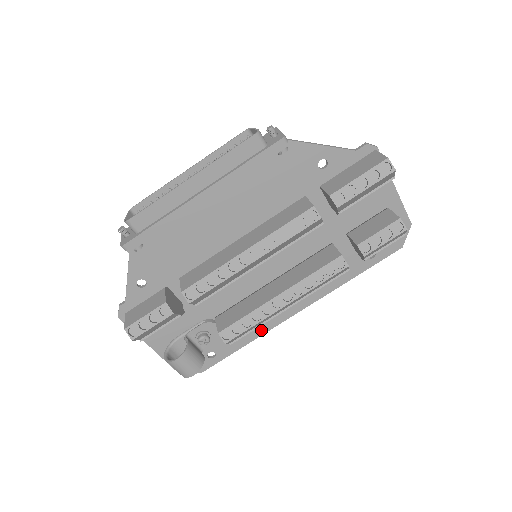
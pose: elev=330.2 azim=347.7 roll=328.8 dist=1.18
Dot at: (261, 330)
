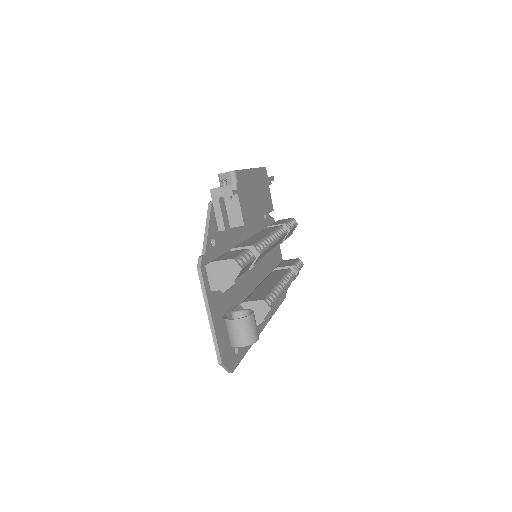
Dot at: occluded
